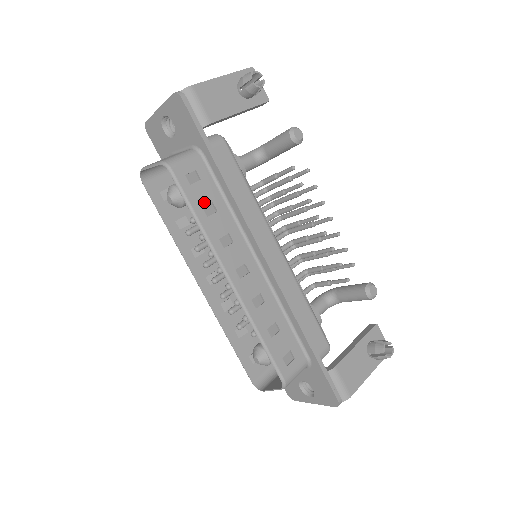
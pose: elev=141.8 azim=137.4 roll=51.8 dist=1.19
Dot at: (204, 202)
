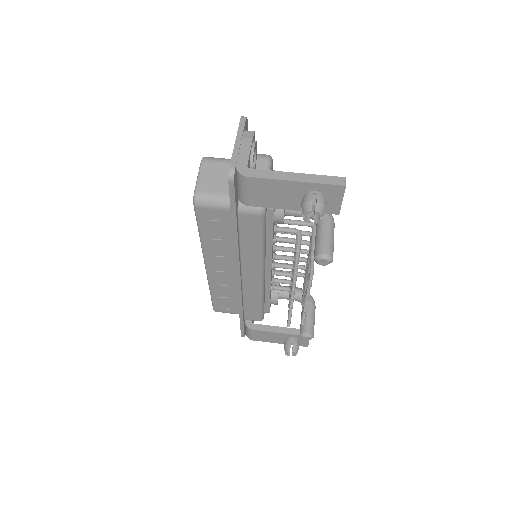
Dot at: (213, 232)
